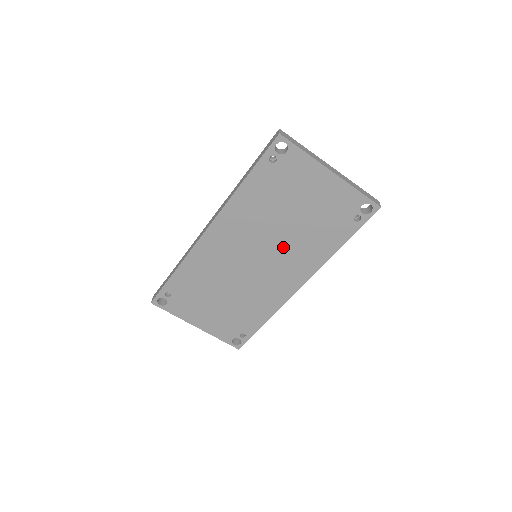
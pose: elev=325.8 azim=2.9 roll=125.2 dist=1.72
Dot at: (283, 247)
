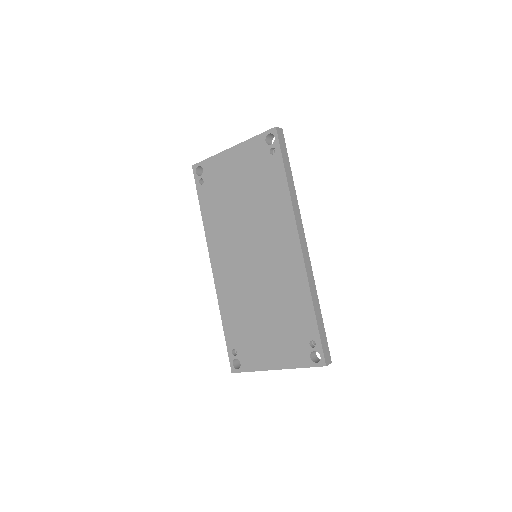
Dot at: (257, 227)
